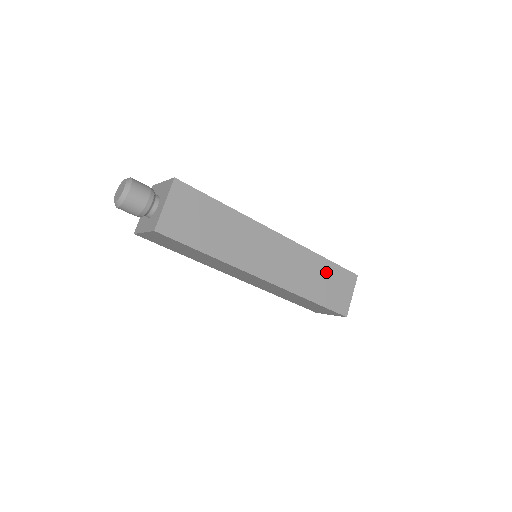
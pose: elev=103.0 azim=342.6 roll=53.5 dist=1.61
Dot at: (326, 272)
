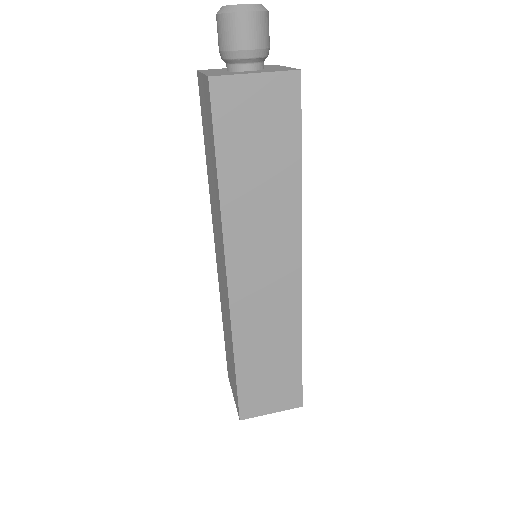
Dot at: (284, 362)
